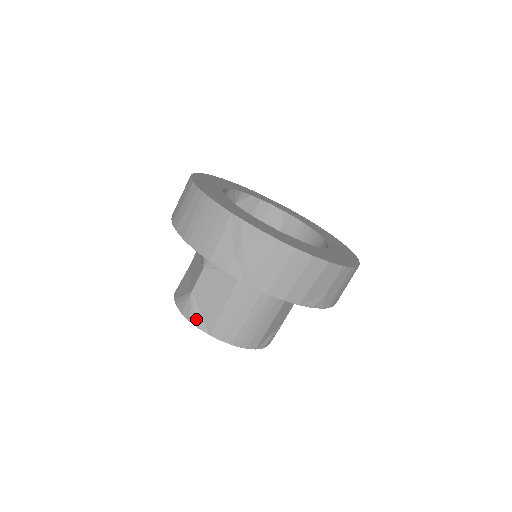
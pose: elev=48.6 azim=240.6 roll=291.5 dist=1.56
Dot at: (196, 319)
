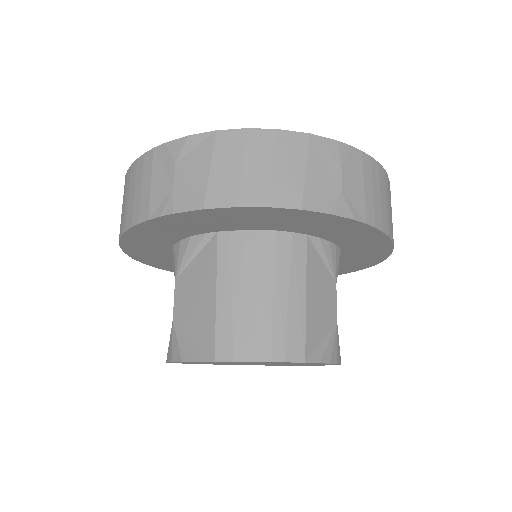
Dot at: (188, 351)
